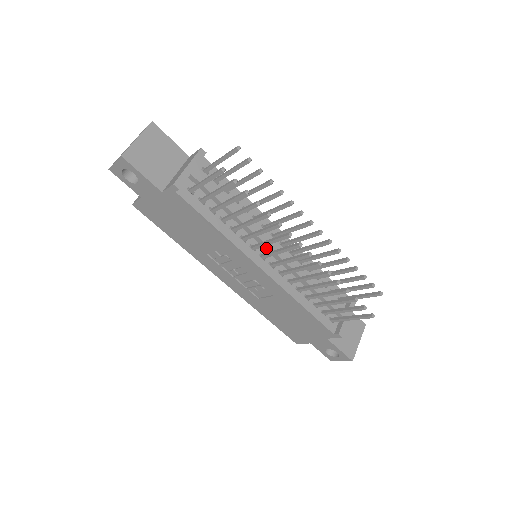
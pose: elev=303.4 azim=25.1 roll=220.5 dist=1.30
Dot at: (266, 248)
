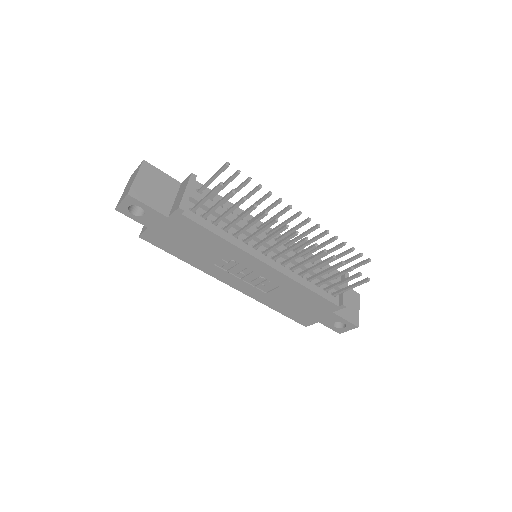
Dot at: (265, 245)
